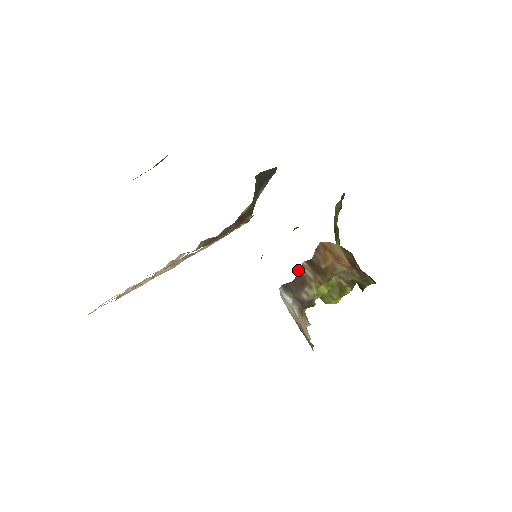
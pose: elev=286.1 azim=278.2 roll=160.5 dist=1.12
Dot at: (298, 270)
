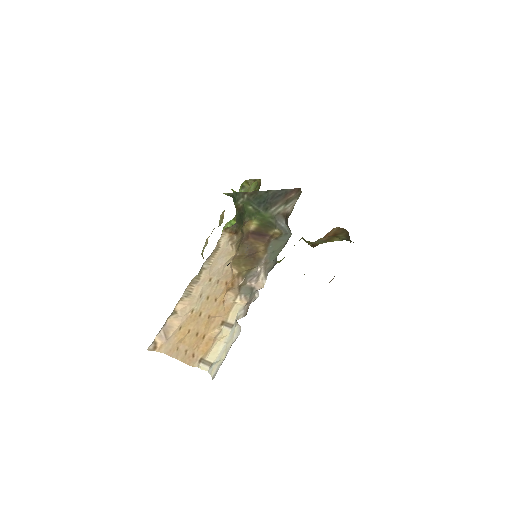
Dot at: occluded
